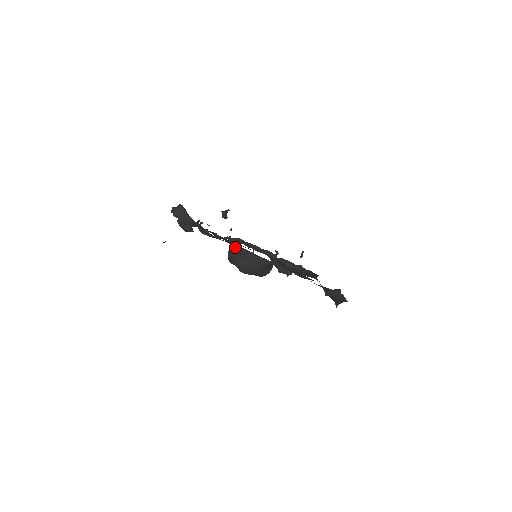
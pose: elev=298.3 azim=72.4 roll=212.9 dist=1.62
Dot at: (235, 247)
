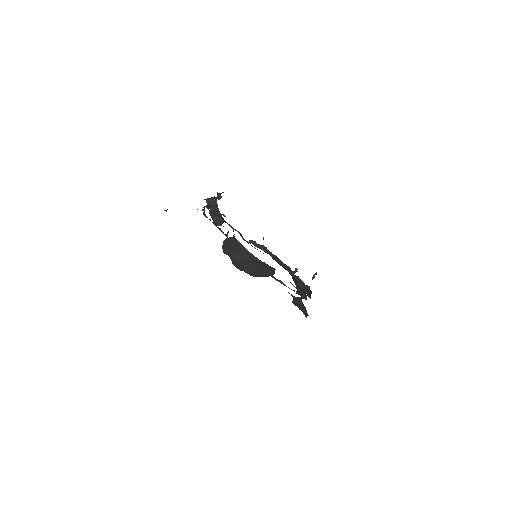
Dot at: (232, 237)
